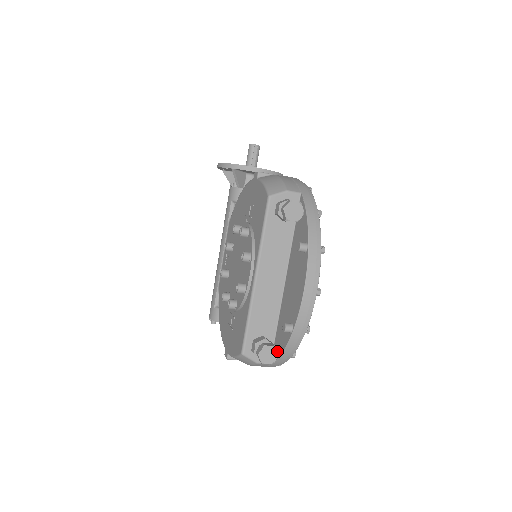
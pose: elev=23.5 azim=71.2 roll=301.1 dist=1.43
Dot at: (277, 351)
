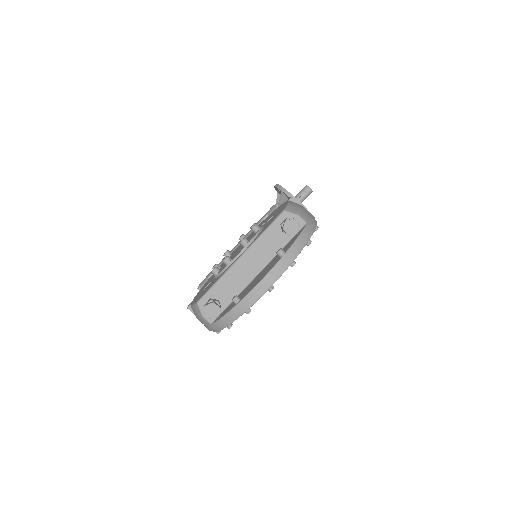
Dot at: occluded
